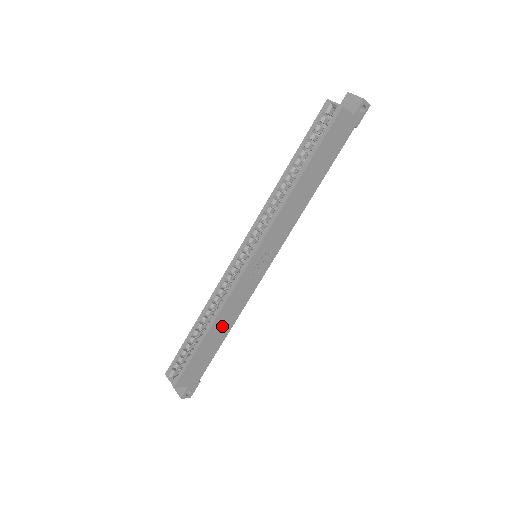
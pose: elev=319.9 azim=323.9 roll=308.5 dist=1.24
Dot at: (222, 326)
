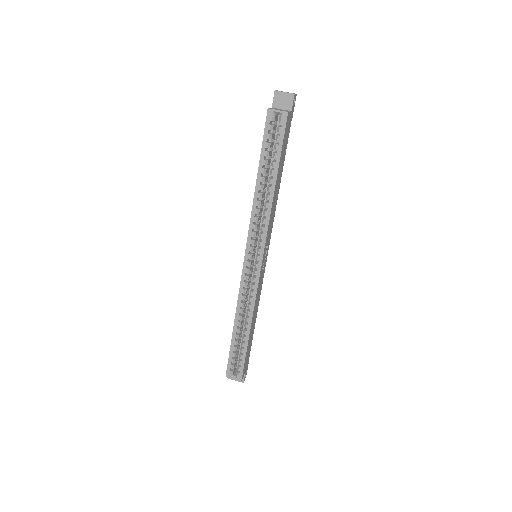
Dot at: (254, 319)
